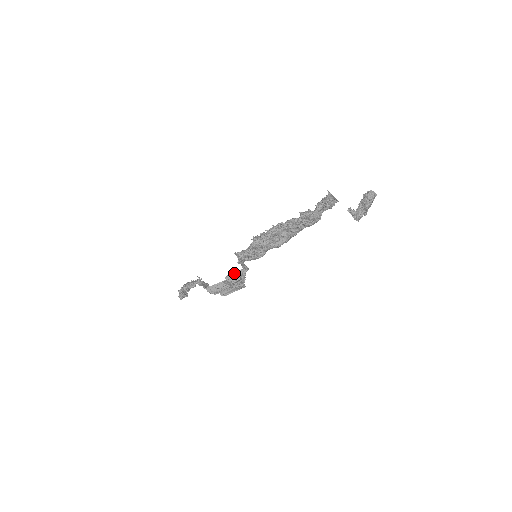
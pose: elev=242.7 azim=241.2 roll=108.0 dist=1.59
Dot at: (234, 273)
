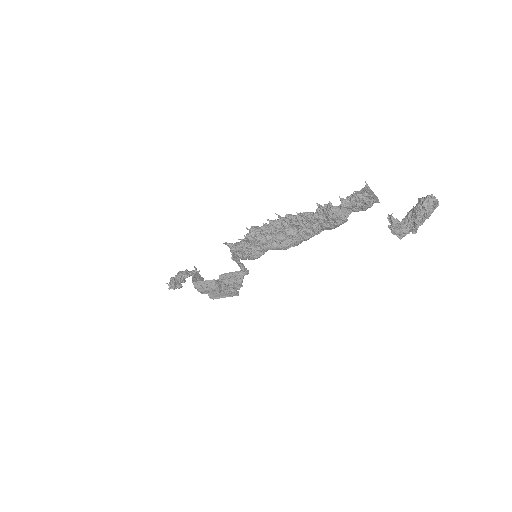
Dot at: (231, 273)
